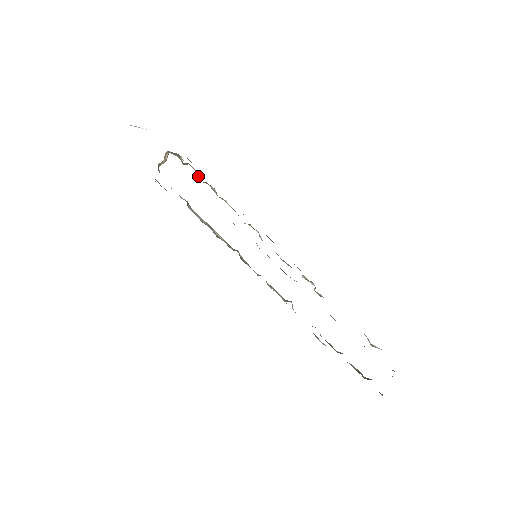
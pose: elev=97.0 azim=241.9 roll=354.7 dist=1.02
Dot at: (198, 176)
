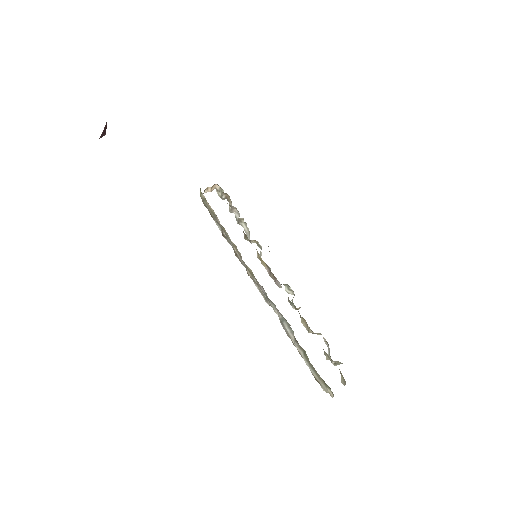
Dot at: (229, 208)
